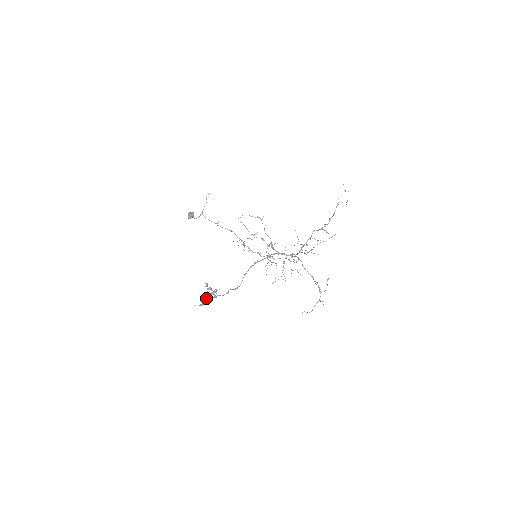
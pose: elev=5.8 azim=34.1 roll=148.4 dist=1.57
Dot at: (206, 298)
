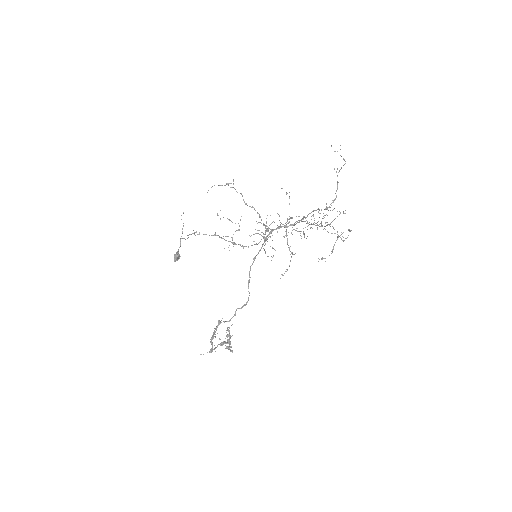
Dot at: occluded
